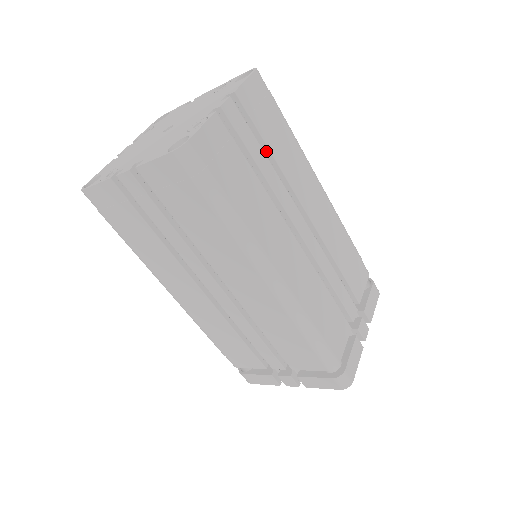
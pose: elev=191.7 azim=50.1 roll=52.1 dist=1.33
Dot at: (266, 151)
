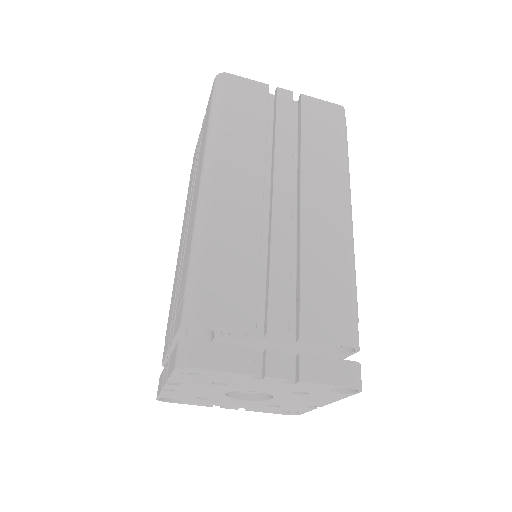
Dot at: (299, 138)
